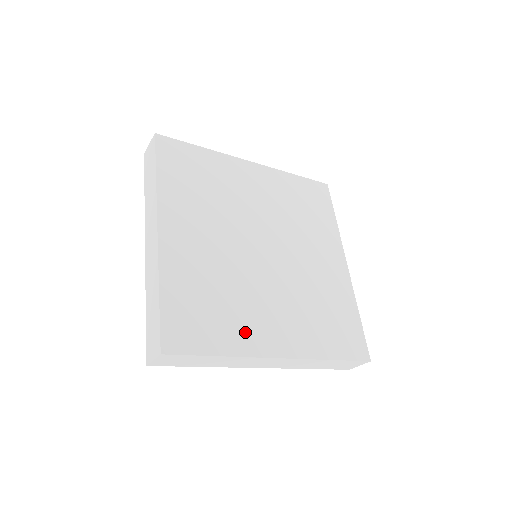
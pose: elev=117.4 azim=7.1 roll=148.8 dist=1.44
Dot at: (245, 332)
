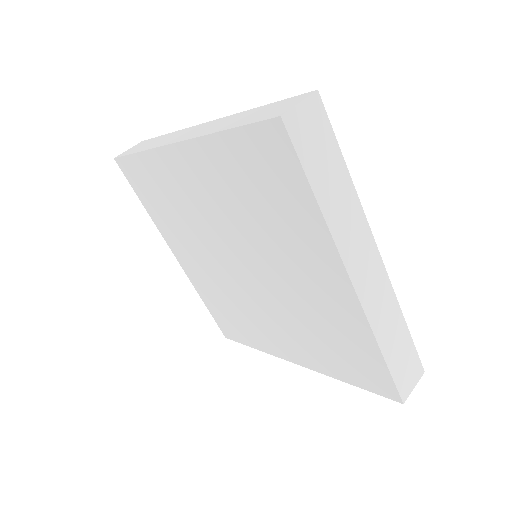
Dot at: occluded
